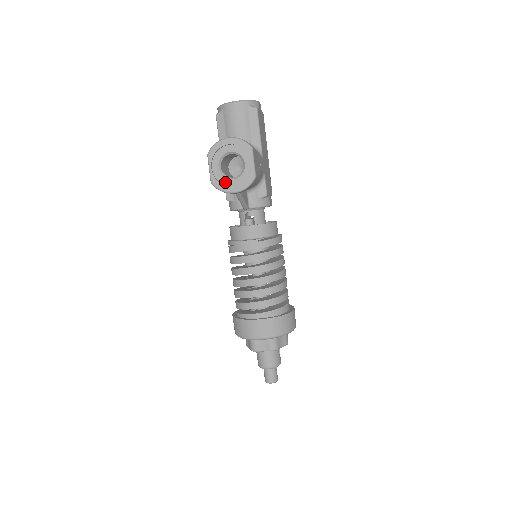
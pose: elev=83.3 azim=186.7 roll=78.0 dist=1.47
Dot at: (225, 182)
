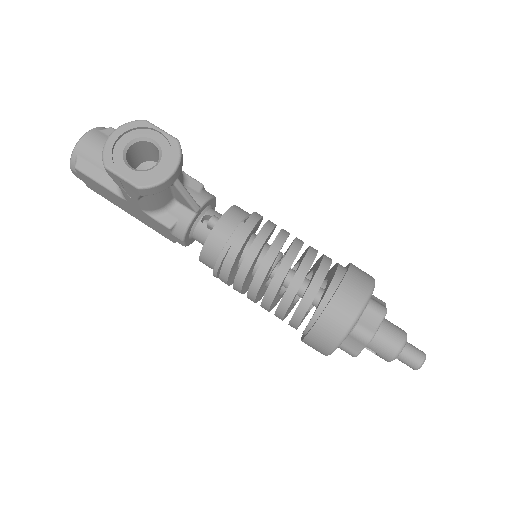
Dot at: (152, 174)
